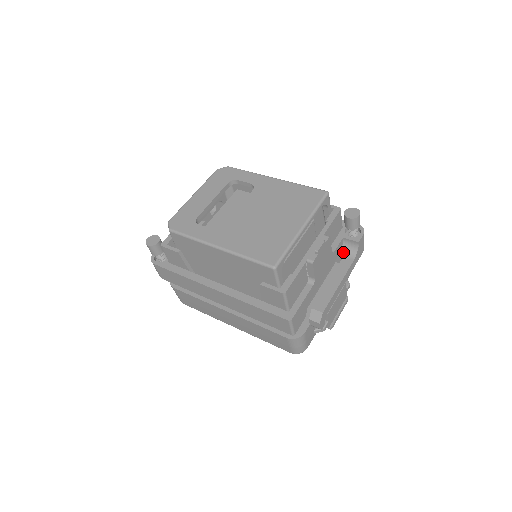
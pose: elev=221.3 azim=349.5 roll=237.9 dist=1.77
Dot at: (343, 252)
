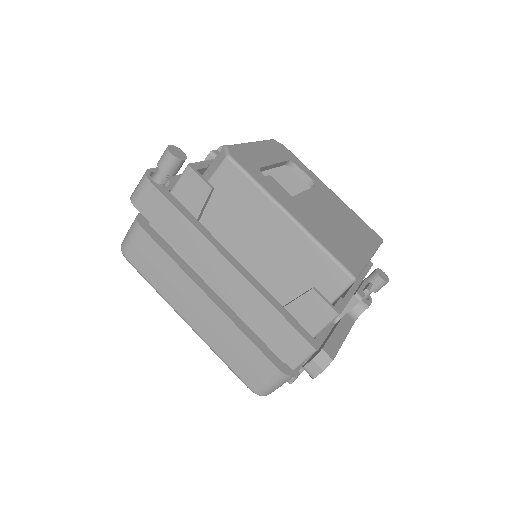
Dot at: occluded
